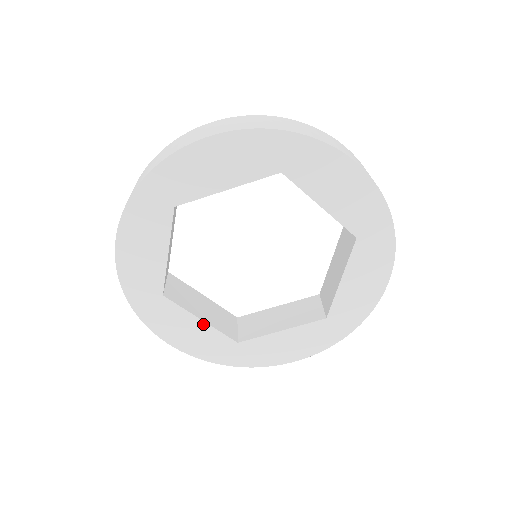
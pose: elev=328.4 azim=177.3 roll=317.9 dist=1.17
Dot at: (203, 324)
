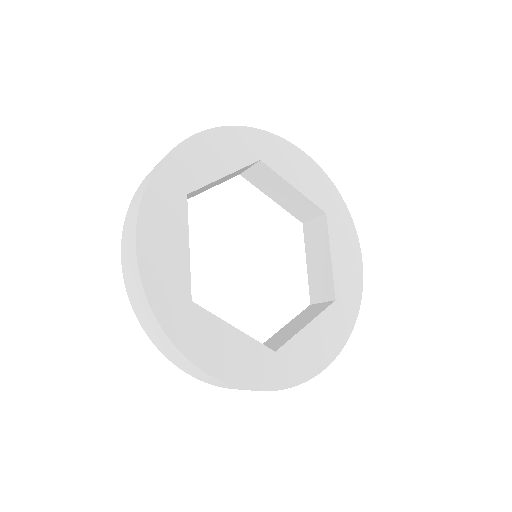
Dot at: (237, 333)
